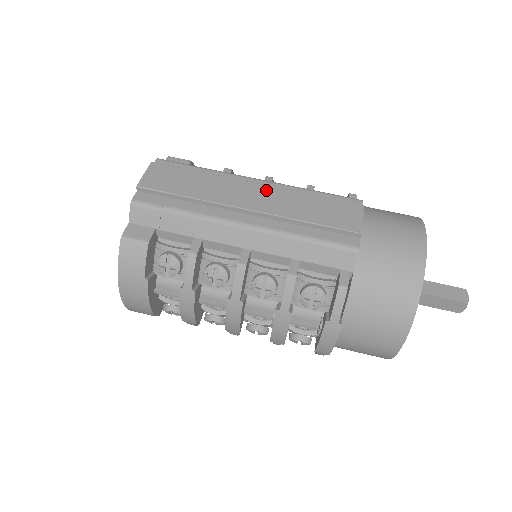
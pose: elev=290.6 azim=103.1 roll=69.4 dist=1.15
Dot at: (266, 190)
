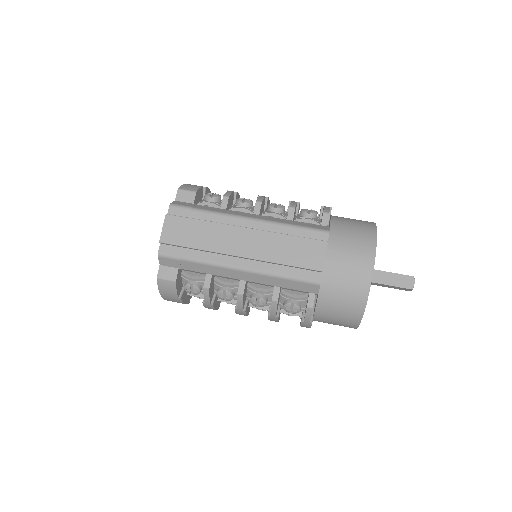
Dot at: (253, 234)
